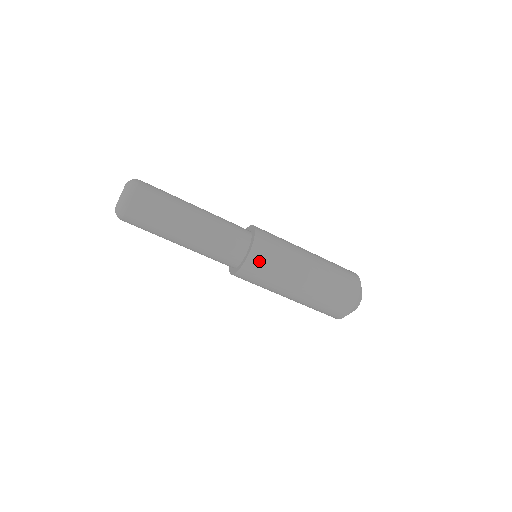
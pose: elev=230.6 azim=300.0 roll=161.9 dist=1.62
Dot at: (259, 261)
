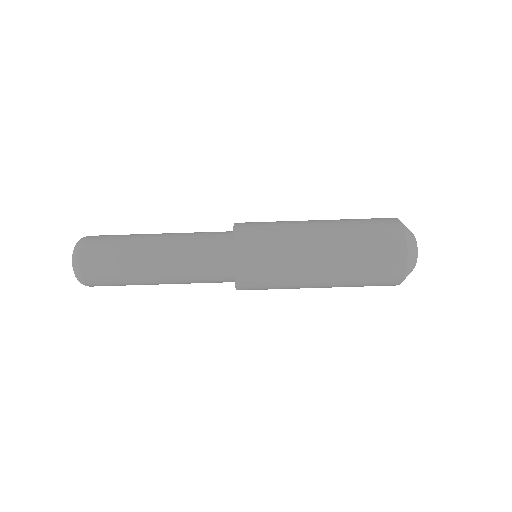
Dot at: (250, 223)
